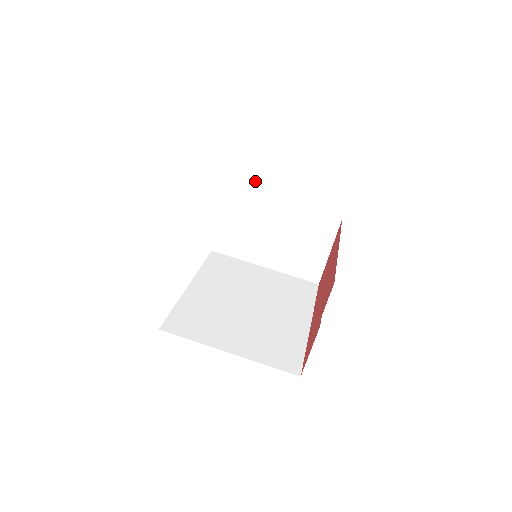
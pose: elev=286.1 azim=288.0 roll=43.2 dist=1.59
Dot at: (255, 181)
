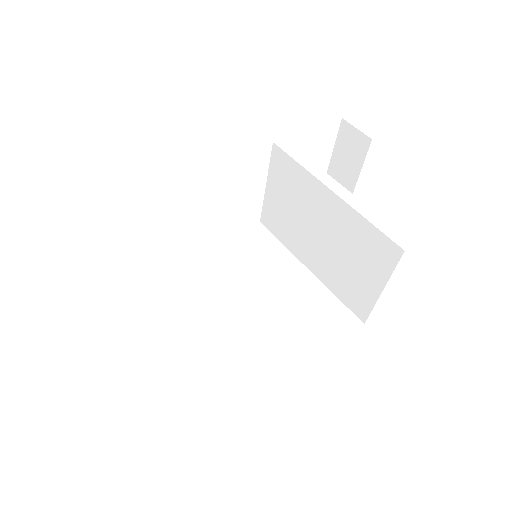
Dot at: (354, 146)
